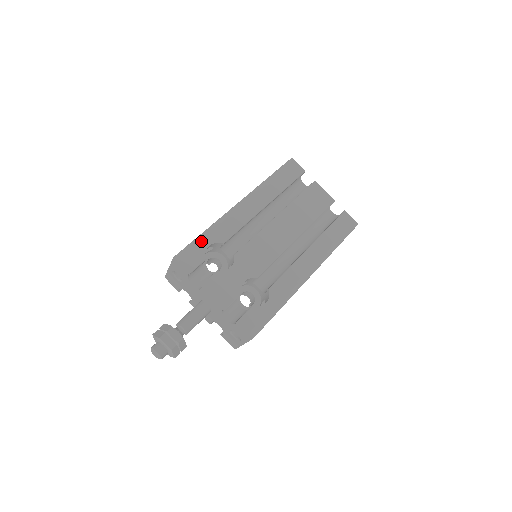
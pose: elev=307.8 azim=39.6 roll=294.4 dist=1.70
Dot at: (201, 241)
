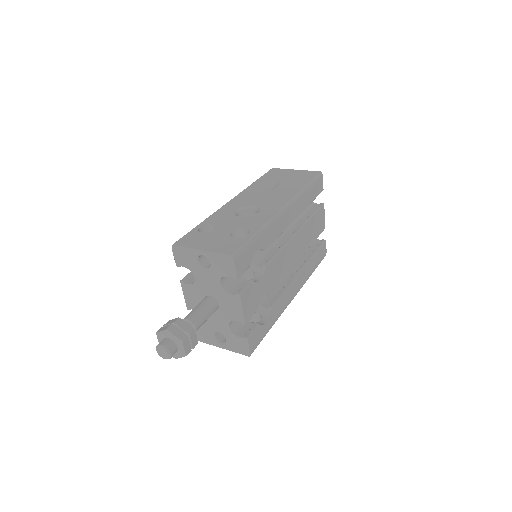
Dot at: (254, 243)
